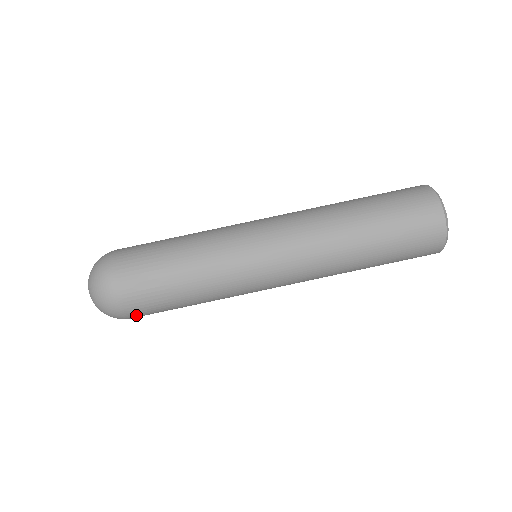
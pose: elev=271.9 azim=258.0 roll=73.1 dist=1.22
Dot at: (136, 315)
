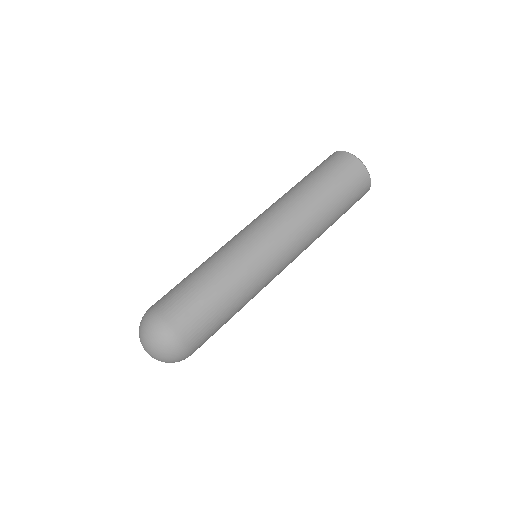
Dot at: (196, 345)
